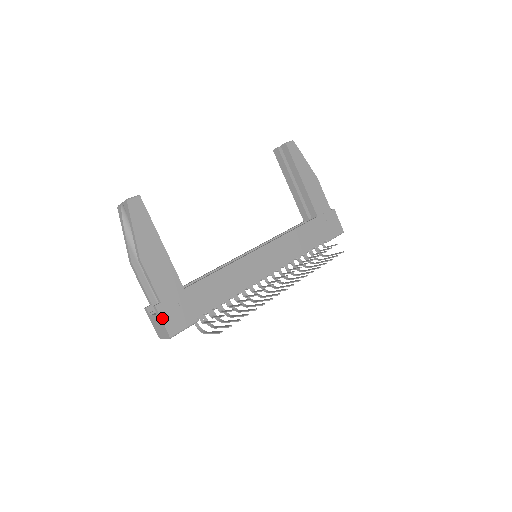
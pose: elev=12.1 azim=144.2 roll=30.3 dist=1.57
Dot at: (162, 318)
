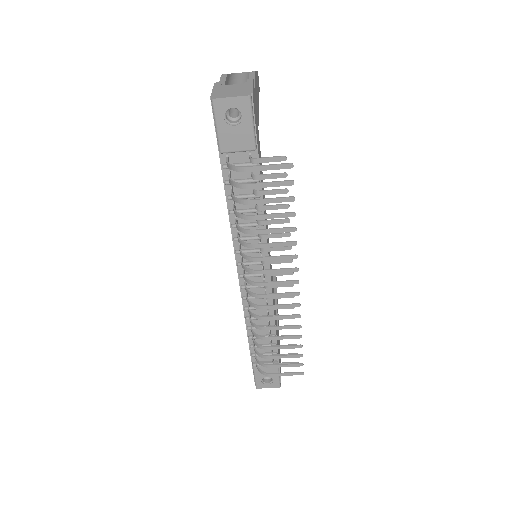
Dot at: (253, 86)
